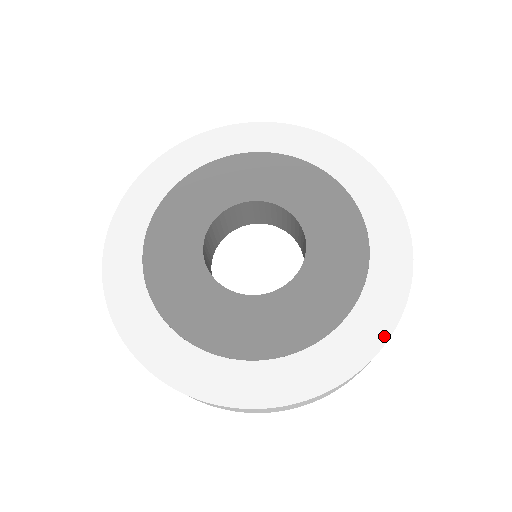
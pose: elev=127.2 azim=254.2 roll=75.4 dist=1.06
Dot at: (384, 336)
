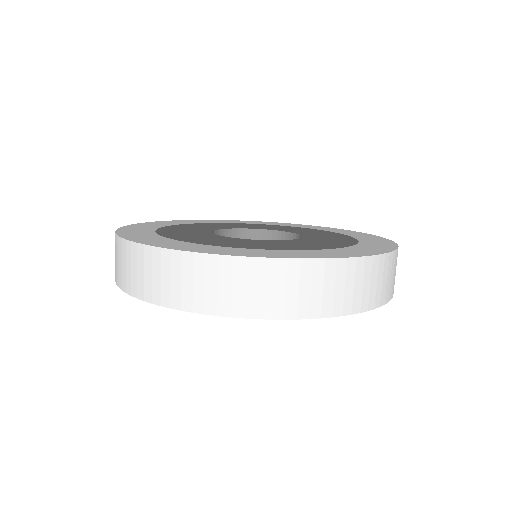
Dot at: (392, 248)
